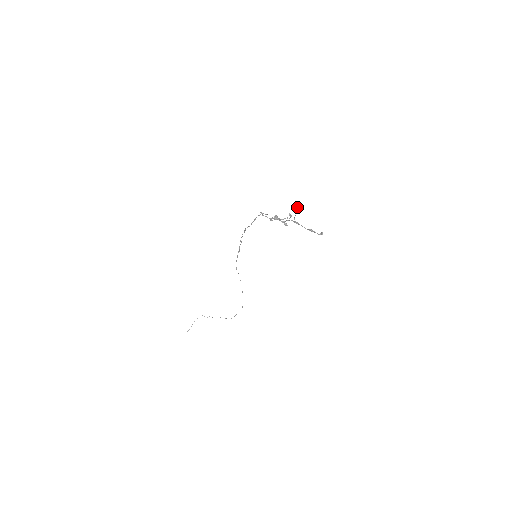
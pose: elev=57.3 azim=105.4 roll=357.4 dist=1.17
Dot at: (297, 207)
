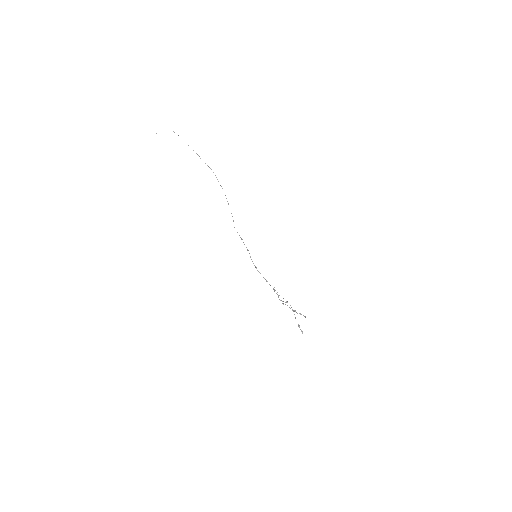
Dot at: occluded
